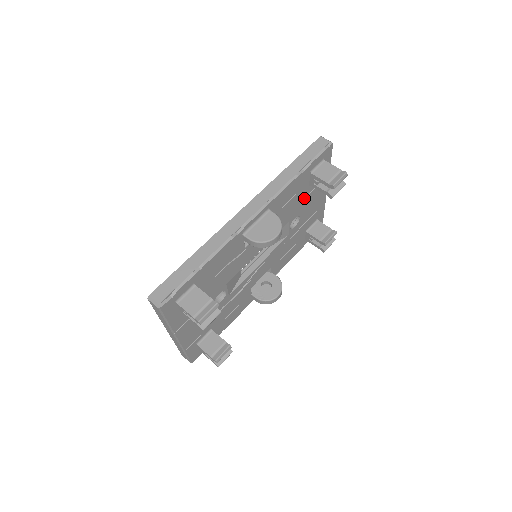
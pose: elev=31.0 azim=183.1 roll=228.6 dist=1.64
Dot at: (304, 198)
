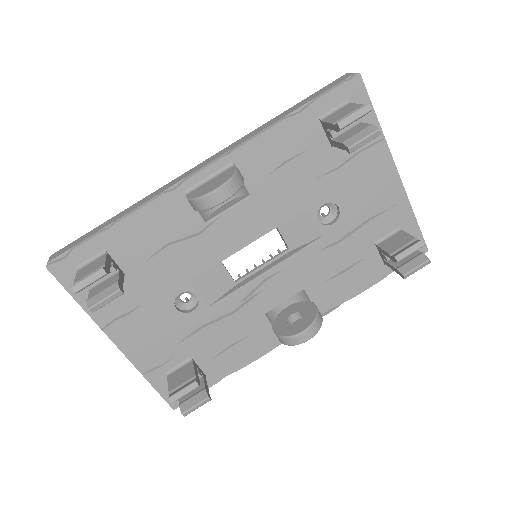
Dot at: (332, 171)
